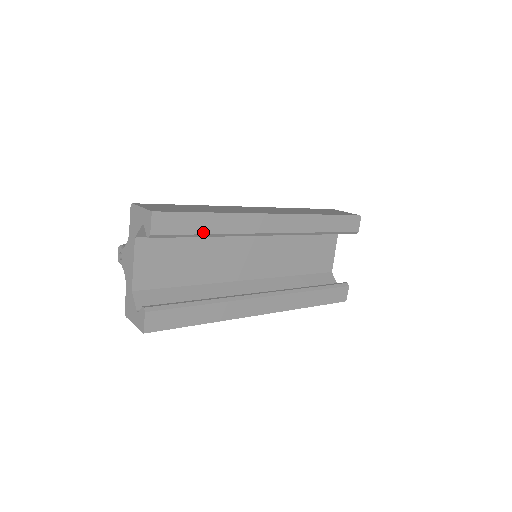
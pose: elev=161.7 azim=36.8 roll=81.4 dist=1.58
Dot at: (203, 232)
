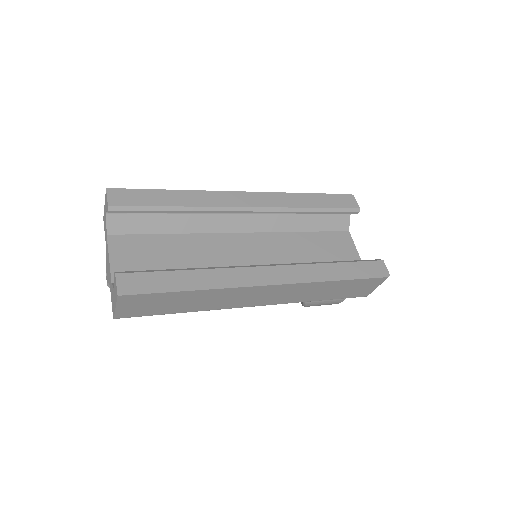
Dot at: (166, 205)
